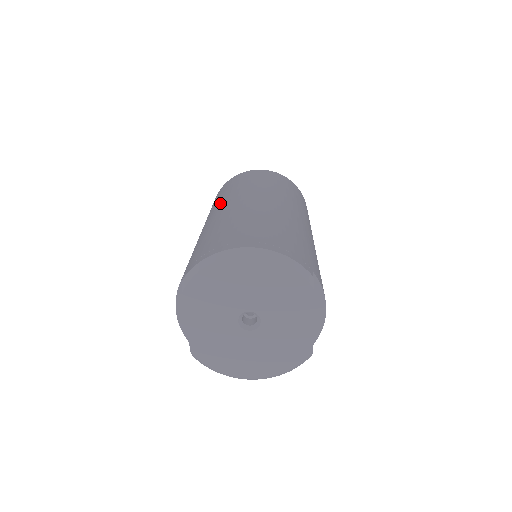
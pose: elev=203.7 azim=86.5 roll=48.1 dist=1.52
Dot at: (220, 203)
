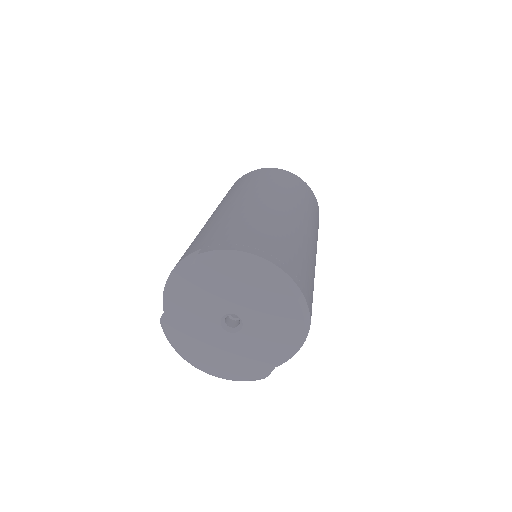
Dot at: (254, 190)
